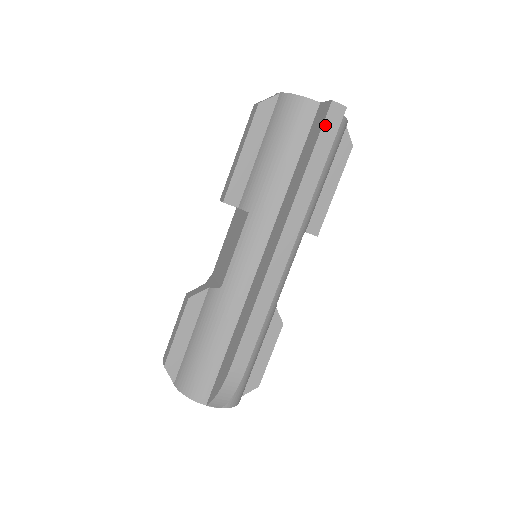
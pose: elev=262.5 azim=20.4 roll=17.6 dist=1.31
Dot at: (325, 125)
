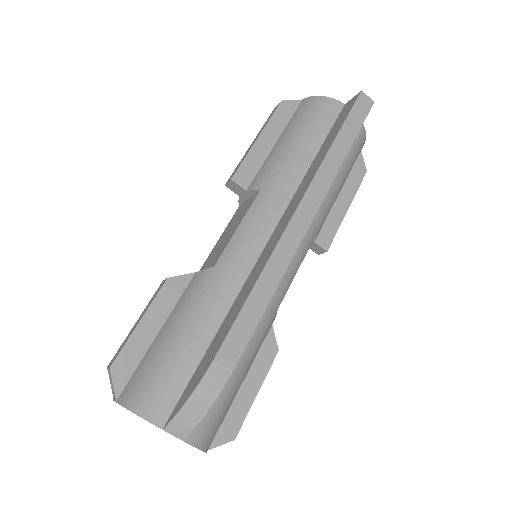
Dot at: (354, 109)
